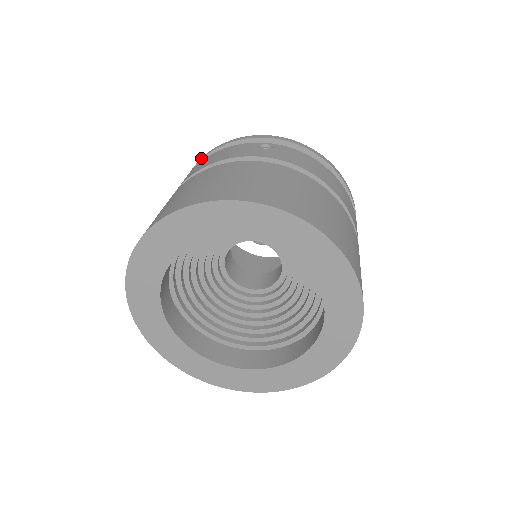
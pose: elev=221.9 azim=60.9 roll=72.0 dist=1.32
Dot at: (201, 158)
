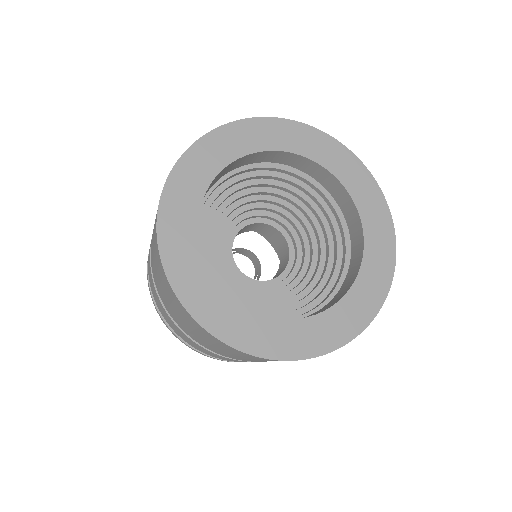
Dot at: occluded
